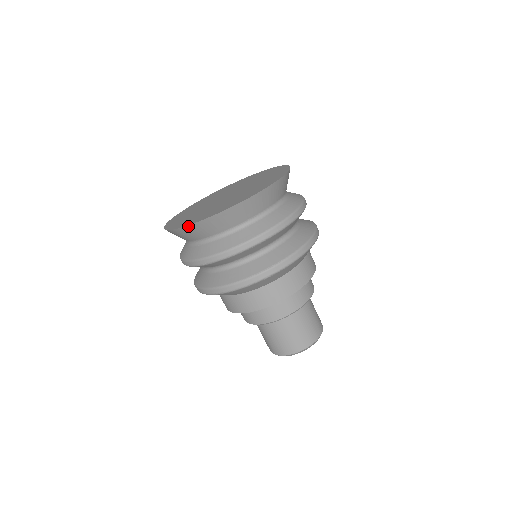
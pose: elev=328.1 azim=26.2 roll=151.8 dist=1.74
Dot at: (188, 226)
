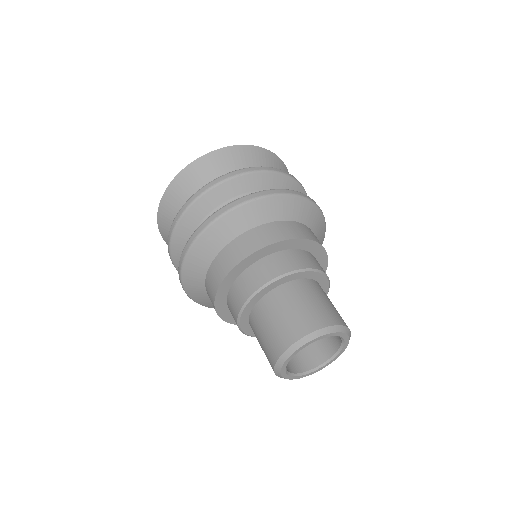
Dot at: (170, 185)
